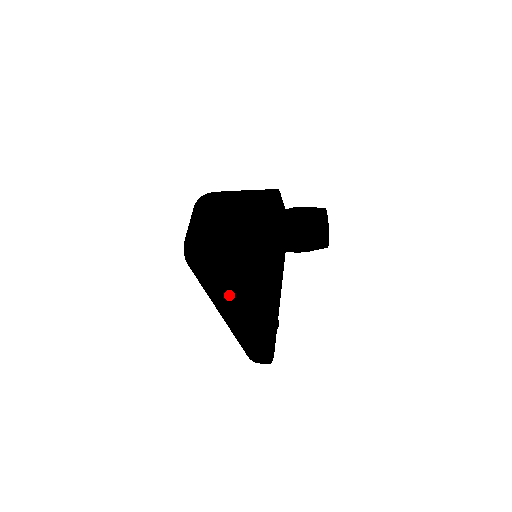
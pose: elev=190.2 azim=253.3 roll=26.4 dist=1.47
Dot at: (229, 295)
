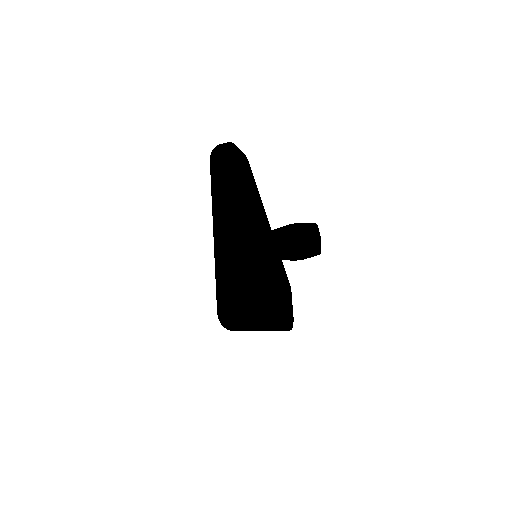
Dot at: (228, 186)
